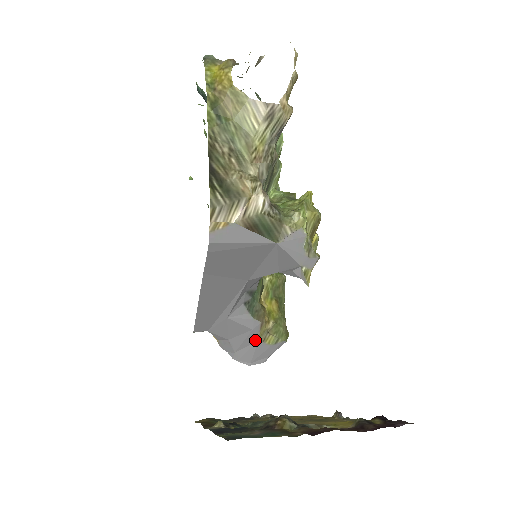
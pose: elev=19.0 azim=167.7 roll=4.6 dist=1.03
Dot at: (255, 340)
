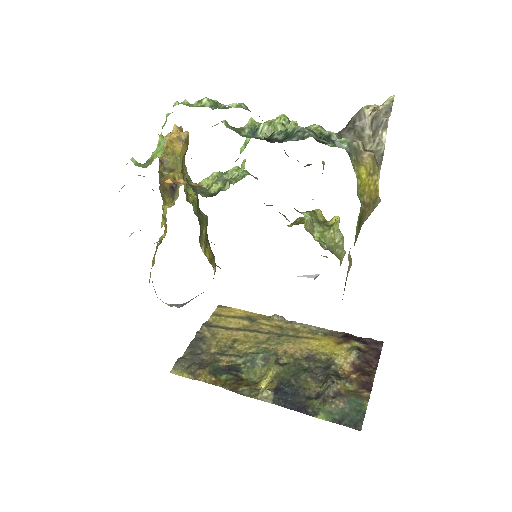
Dot at: occluded
